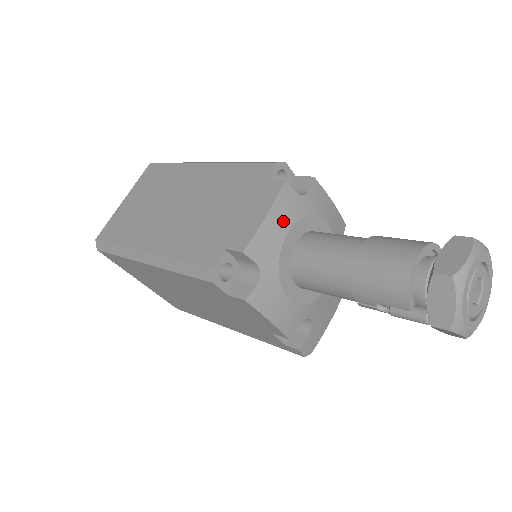
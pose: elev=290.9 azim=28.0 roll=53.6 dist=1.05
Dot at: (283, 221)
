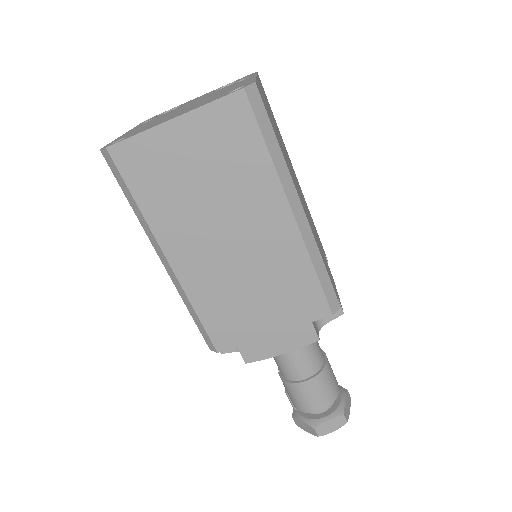
Dot at: occluded
